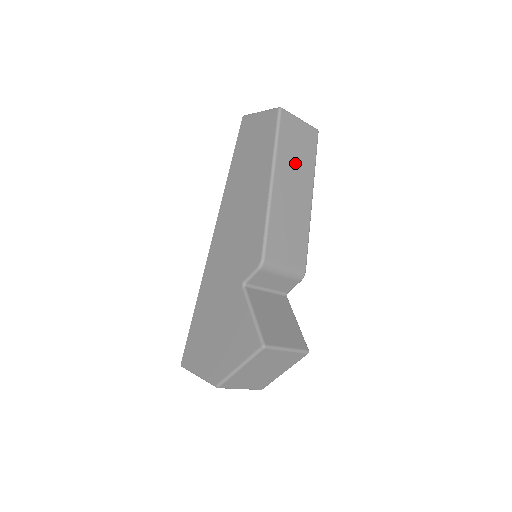
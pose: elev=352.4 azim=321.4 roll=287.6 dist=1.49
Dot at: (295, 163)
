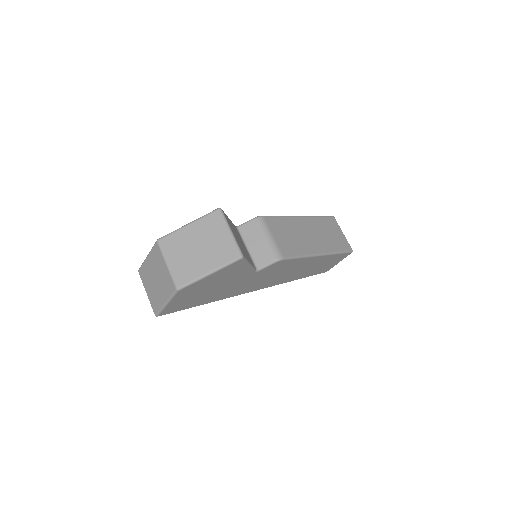
Dot at: (323, 233)
